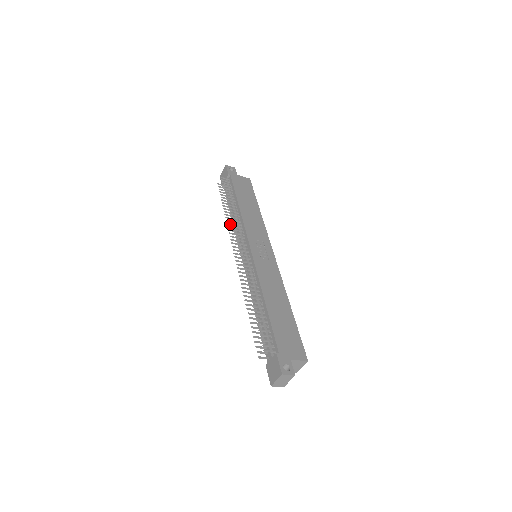
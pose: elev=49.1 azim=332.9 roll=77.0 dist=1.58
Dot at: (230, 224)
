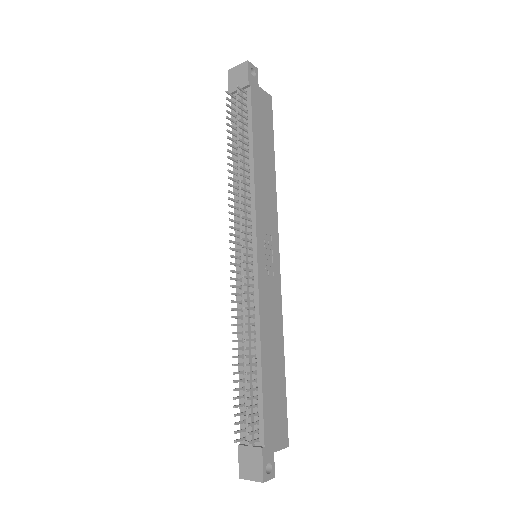
Dot at: (232, 186)
